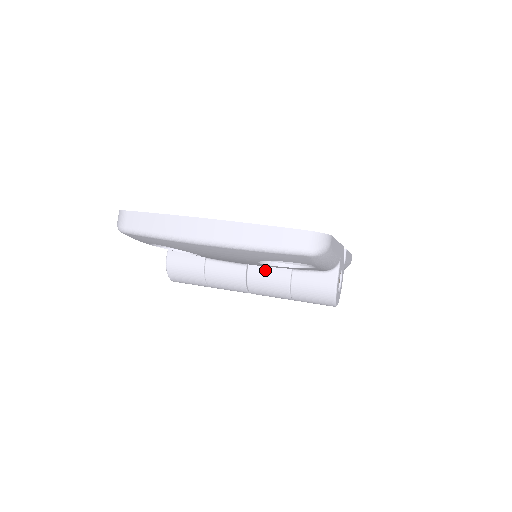
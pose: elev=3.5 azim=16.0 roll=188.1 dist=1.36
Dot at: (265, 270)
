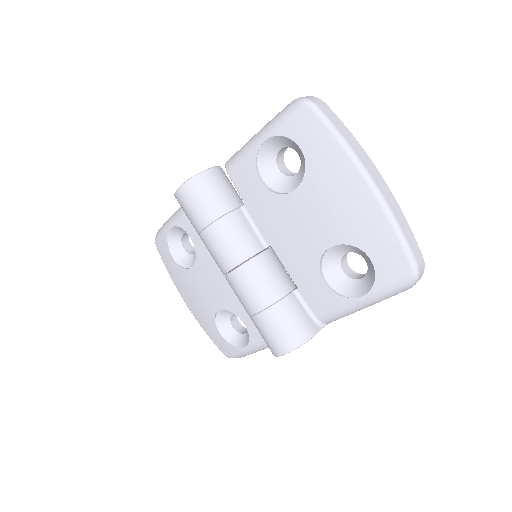
Dot at: (276, 267)
